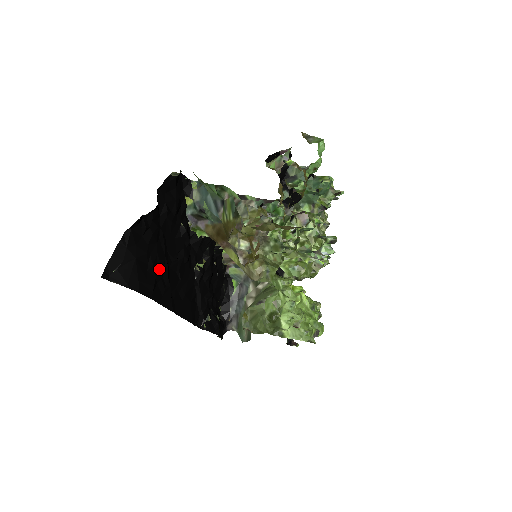
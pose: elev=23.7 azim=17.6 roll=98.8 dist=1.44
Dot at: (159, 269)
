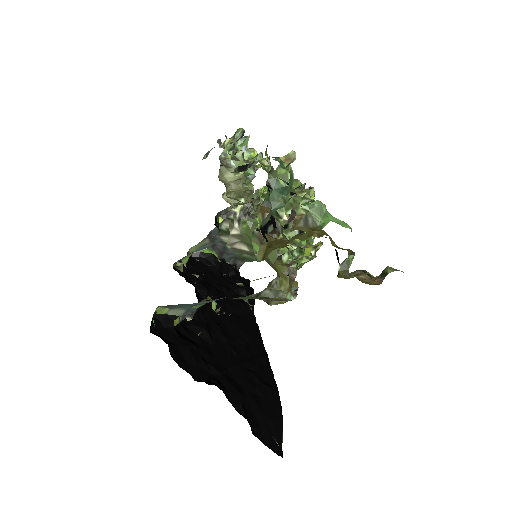
Dot at: (253, 378)
